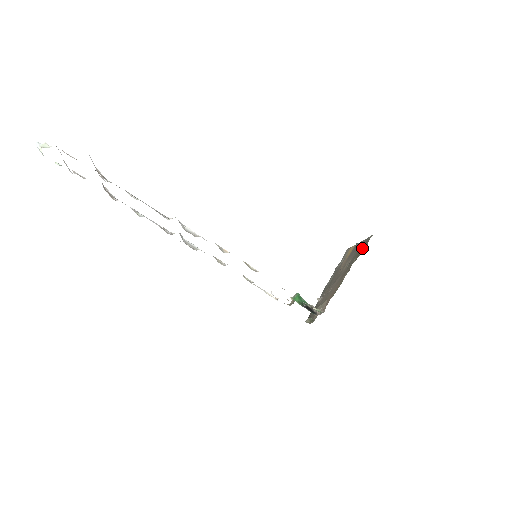
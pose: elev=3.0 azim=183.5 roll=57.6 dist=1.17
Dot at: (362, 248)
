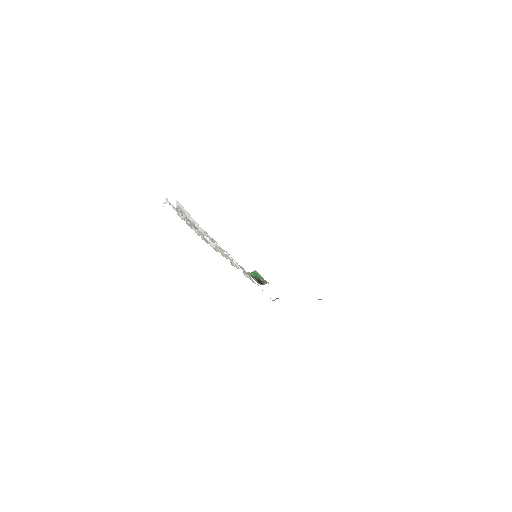
Dot at: occluded
